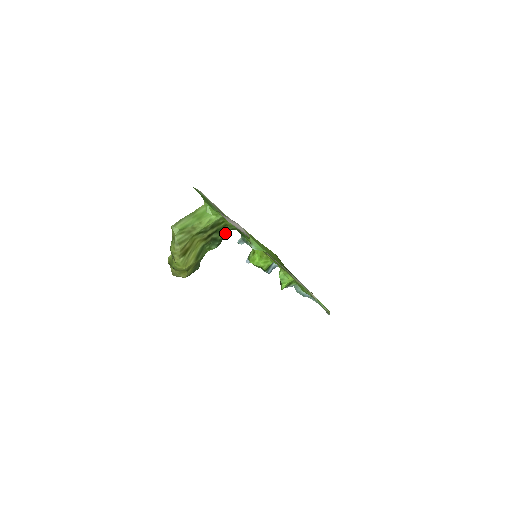
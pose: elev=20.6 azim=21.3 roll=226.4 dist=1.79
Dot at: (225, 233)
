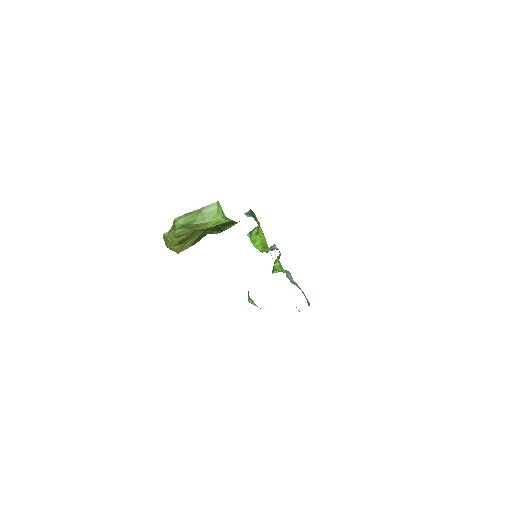
Dot at: (231, 226)
